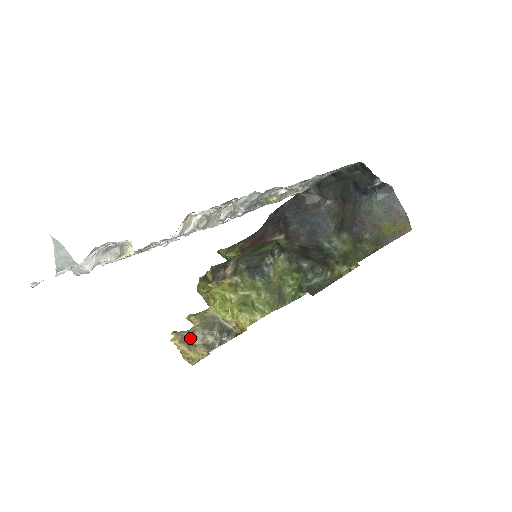
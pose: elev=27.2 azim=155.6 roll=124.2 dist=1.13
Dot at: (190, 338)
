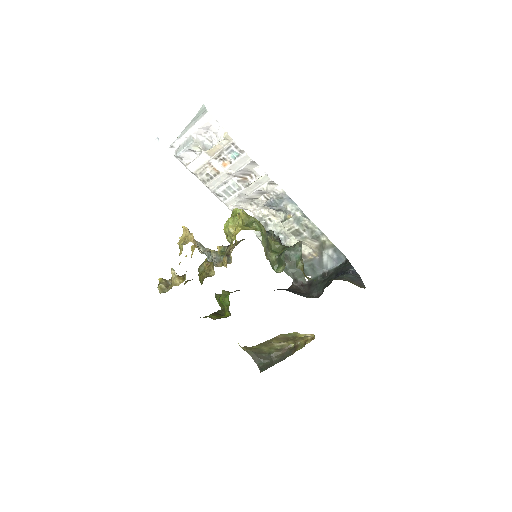
Dot at: occluded
